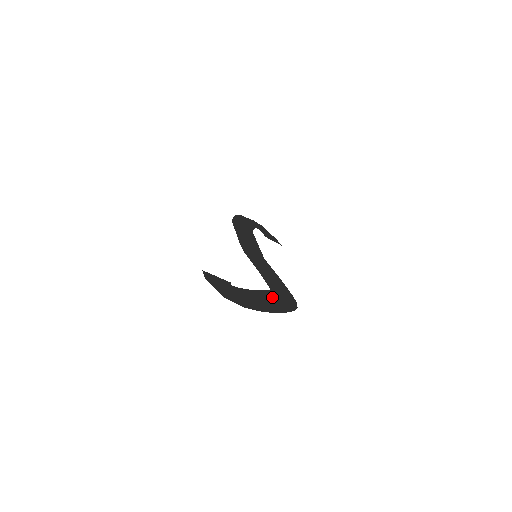
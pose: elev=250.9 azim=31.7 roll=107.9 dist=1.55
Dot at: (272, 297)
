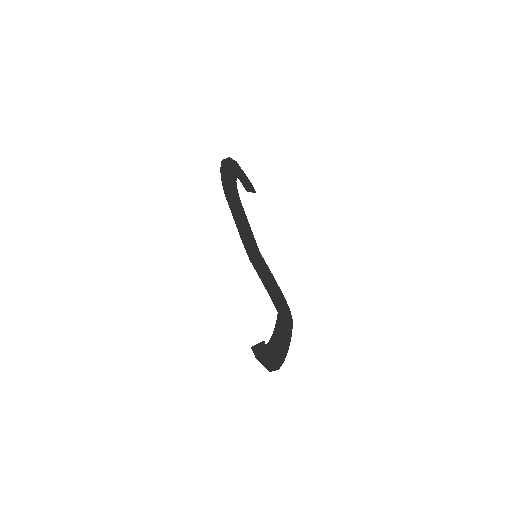
Dot at: (281, 325)
